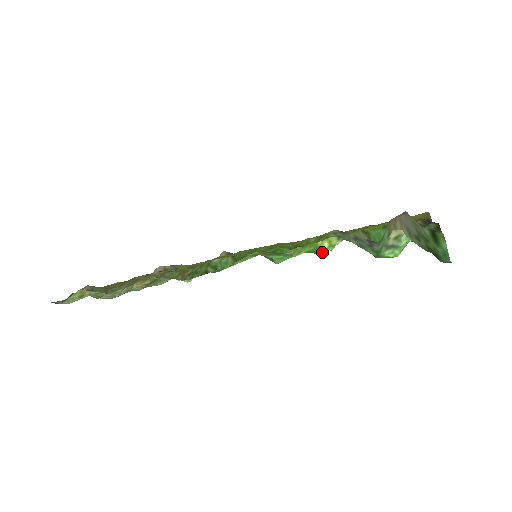
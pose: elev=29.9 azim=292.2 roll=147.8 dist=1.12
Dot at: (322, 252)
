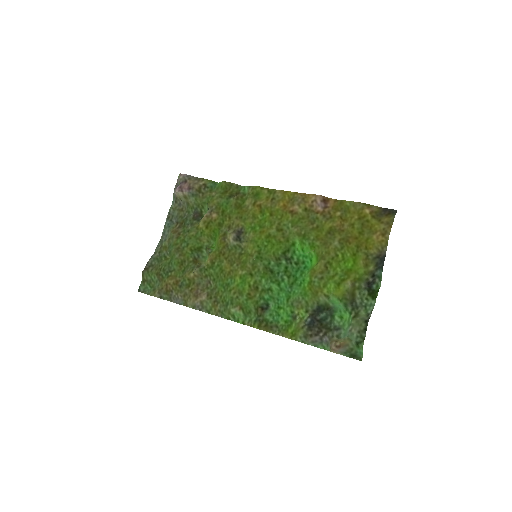
Dot at: (302, 265)
